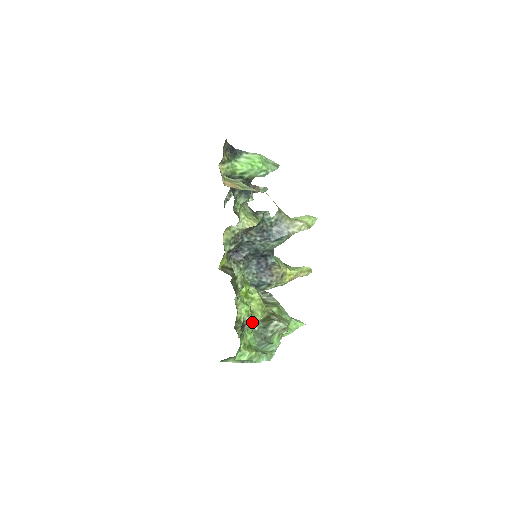
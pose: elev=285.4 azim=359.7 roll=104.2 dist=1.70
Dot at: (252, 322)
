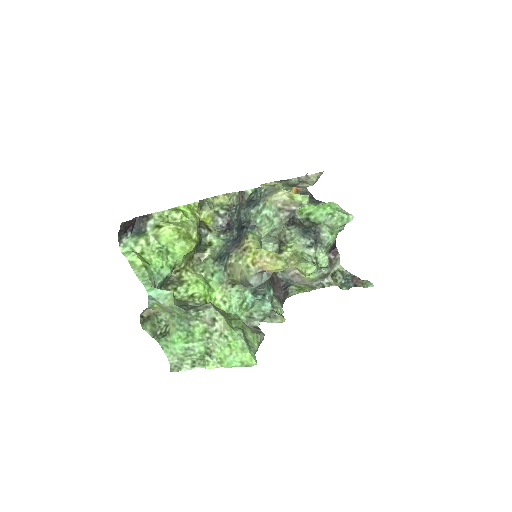
Dot at: (158, 224)
